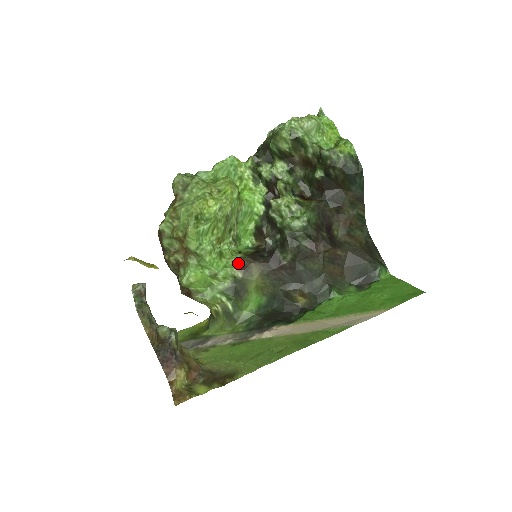
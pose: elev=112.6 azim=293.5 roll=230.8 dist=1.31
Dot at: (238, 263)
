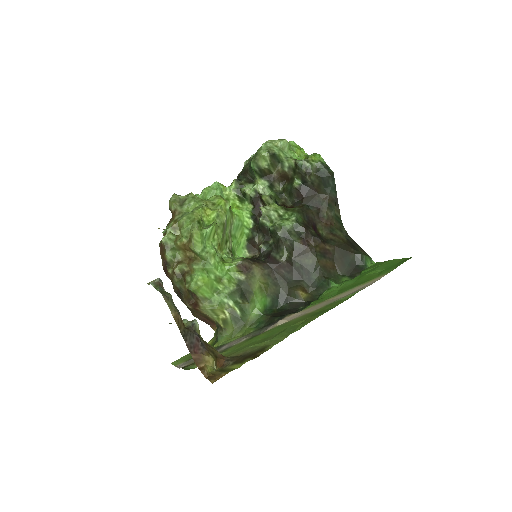
Dot at: (240, 265)
